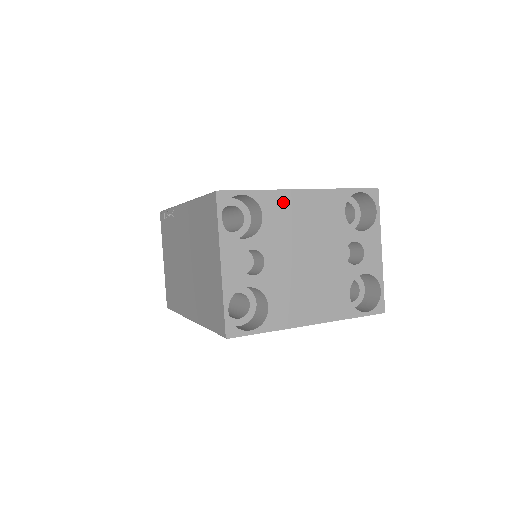
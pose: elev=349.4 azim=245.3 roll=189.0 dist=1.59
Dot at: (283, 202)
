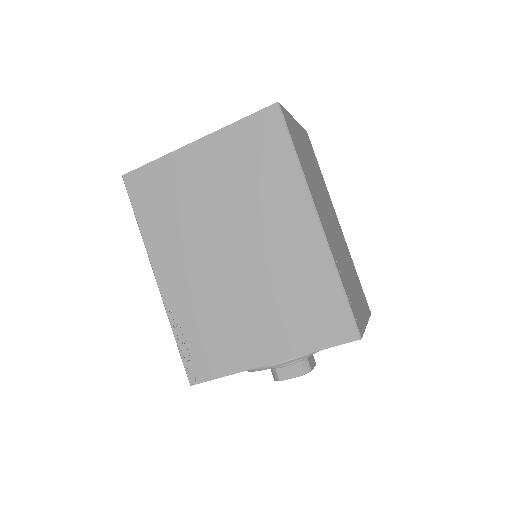
Dot at: occluded
